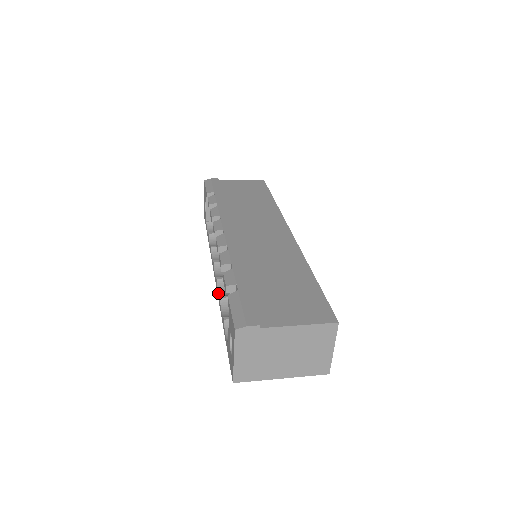
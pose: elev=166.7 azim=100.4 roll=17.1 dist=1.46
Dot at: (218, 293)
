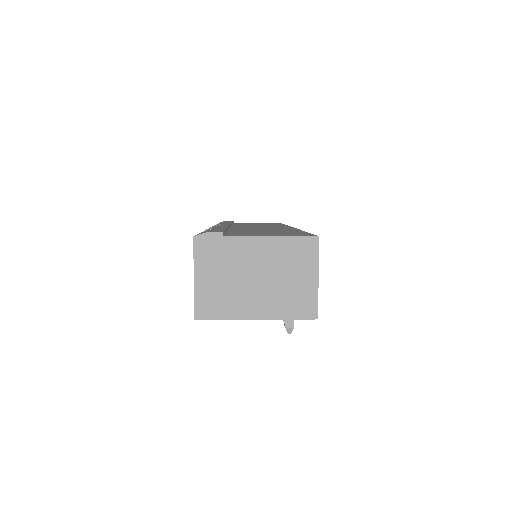
Dot at: occluded
